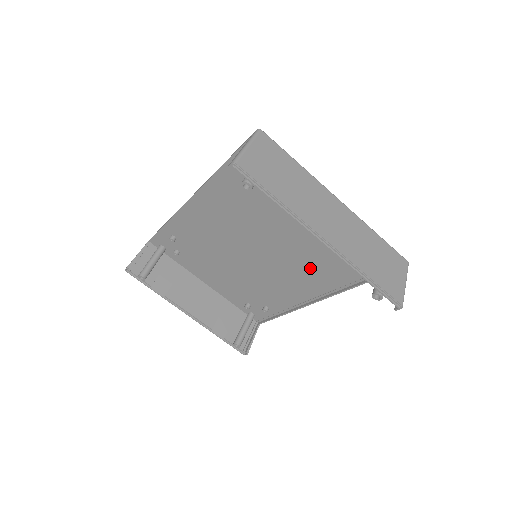
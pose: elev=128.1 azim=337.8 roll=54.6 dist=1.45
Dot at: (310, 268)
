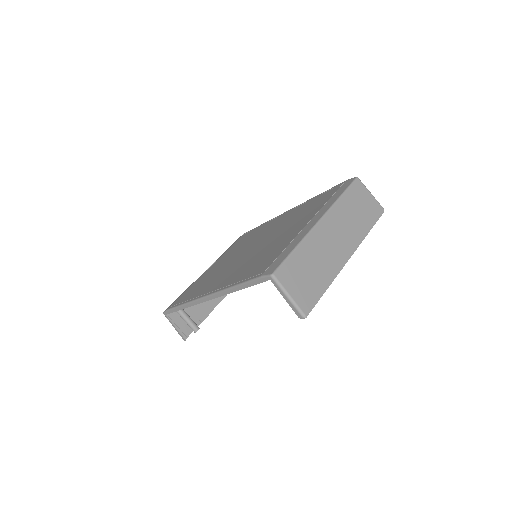
Dot at: occluded
